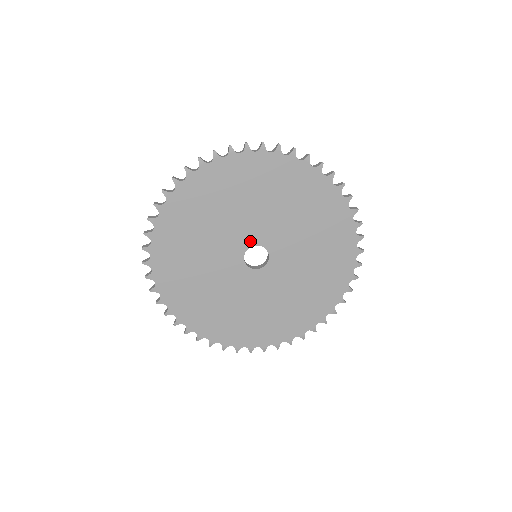
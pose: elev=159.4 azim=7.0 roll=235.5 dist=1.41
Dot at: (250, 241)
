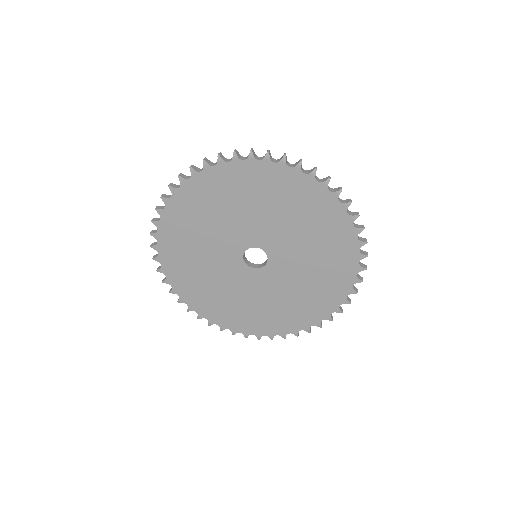
Dot at: (262, 244)
